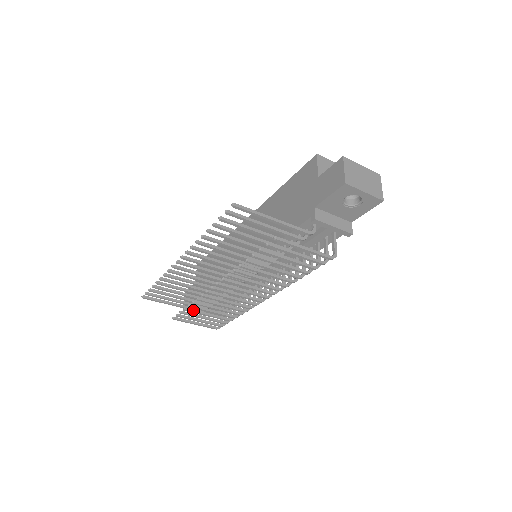
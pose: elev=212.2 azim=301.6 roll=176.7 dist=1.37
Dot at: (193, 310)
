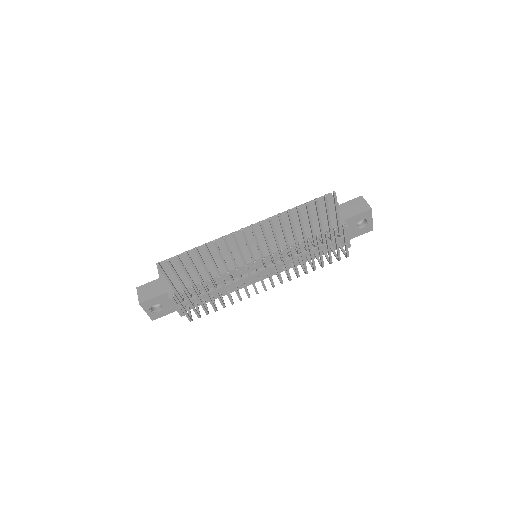
Dot at: (204, 287)
